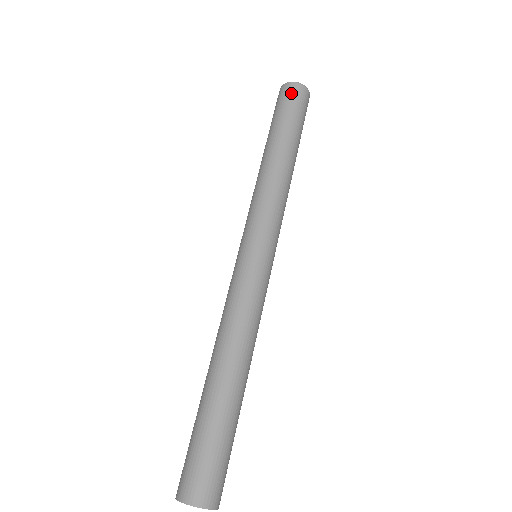
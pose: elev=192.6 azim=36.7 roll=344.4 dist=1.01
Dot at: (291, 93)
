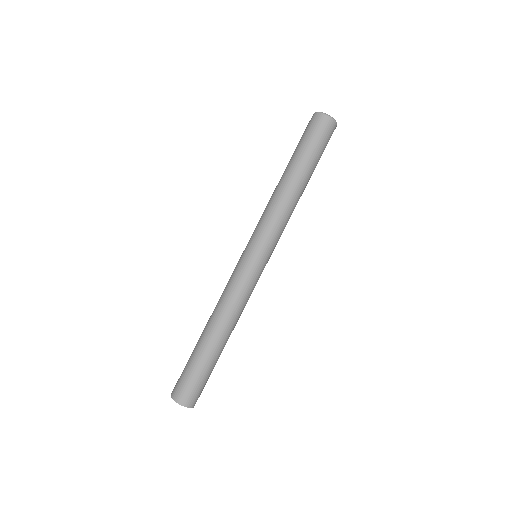
Dot at: (319, 125)
